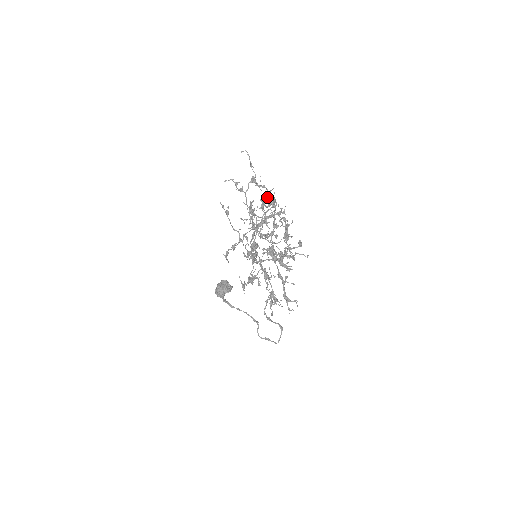
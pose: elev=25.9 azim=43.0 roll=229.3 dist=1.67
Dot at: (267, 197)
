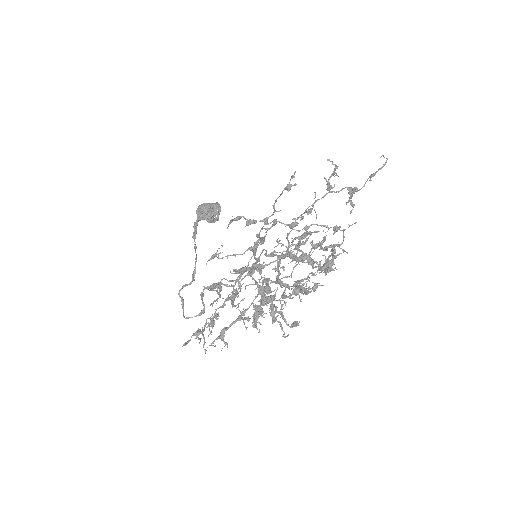
Dot at: (329, 257)
